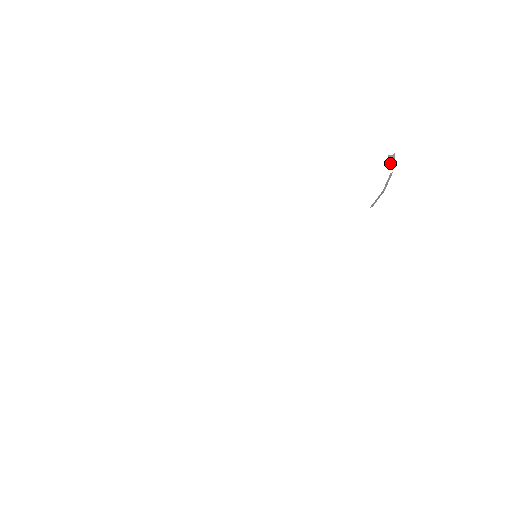
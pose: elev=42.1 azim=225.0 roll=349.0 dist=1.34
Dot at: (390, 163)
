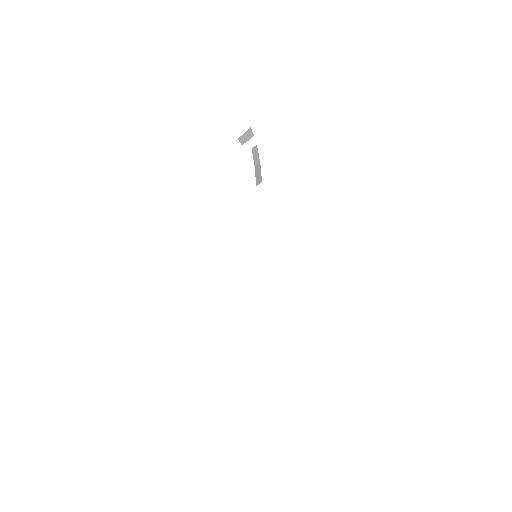
Dot at: (244, 142)
